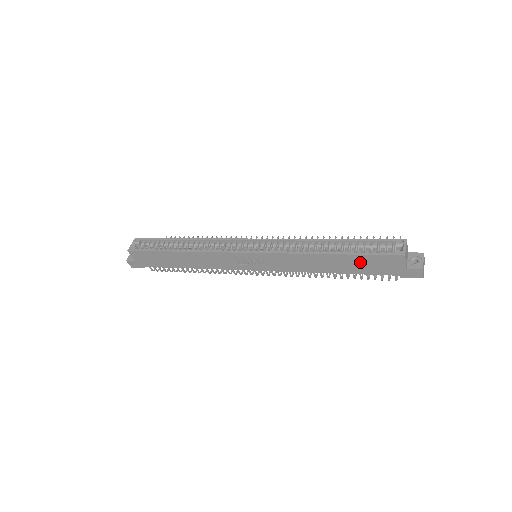
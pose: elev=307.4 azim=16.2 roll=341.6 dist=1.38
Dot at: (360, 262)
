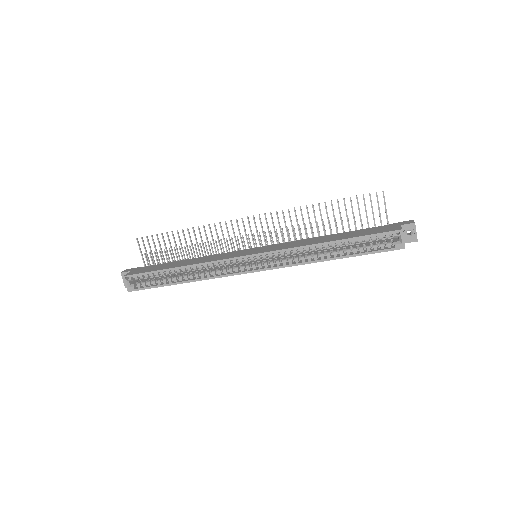
Dot at: occluded
